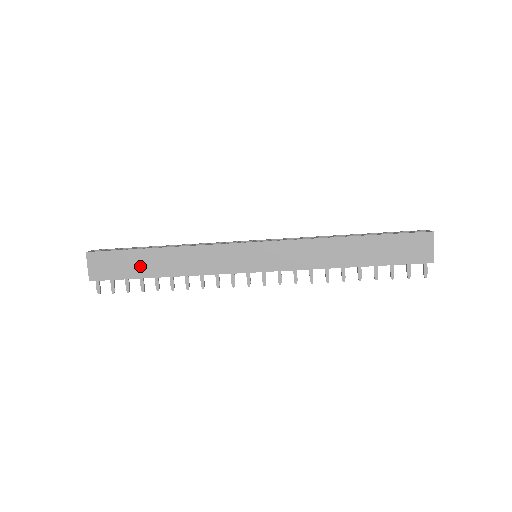
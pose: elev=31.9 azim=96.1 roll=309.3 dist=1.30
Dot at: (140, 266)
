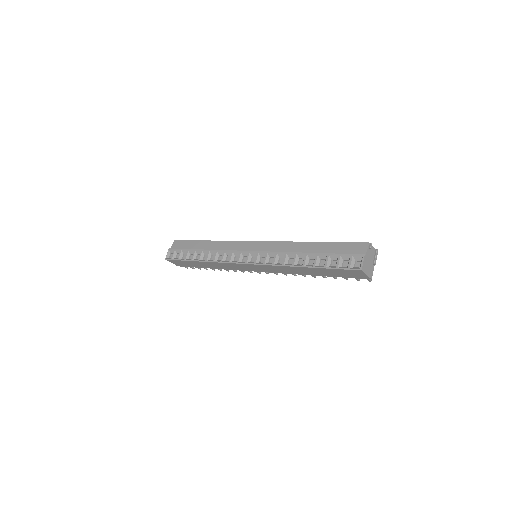
Dot at: (196, 265)
